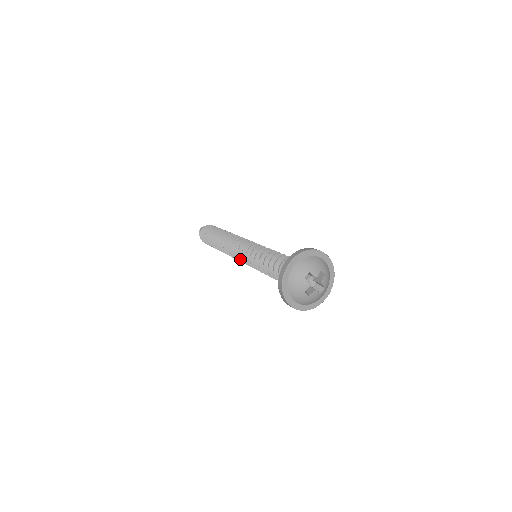
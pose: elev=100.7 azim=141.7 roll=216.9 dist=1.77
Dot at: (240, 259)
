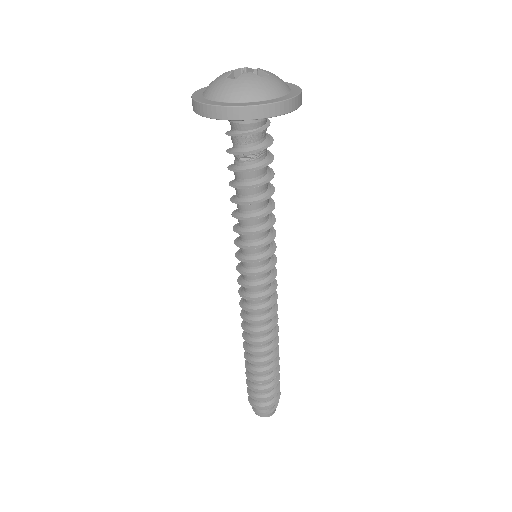
Dot at: (242, 285)
